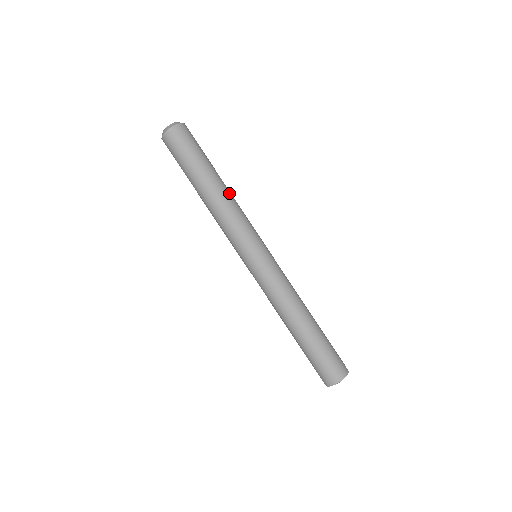
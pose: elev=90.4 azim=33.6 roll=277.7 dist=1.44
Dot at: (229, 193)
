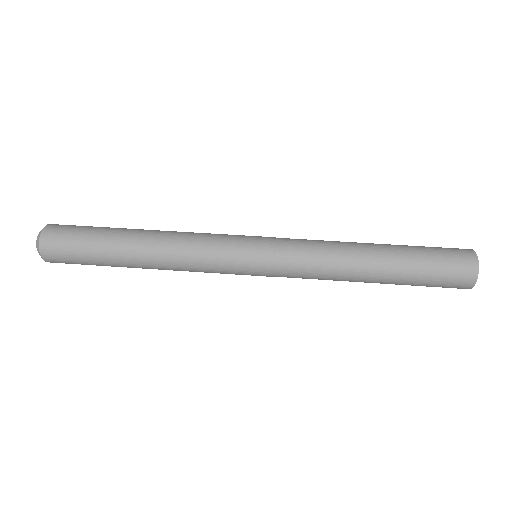
Dot at: occluded
